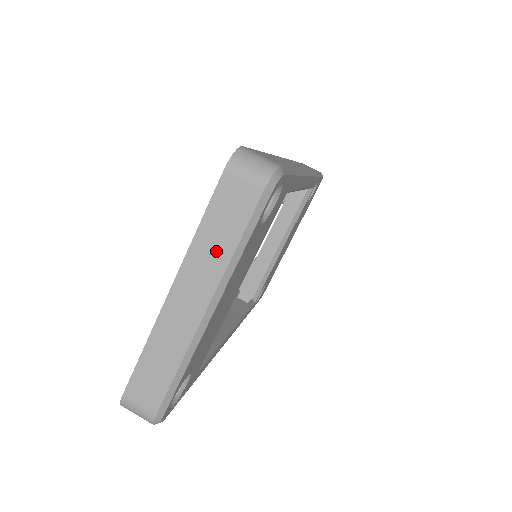
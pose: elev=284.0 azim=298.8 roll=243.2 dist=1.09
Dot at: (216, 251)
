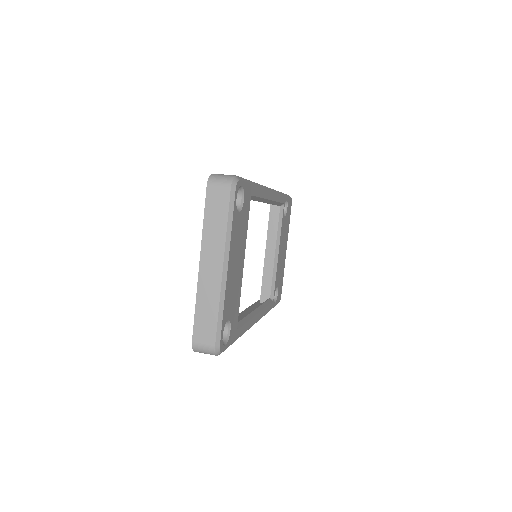
Dot at: (217, 232)
